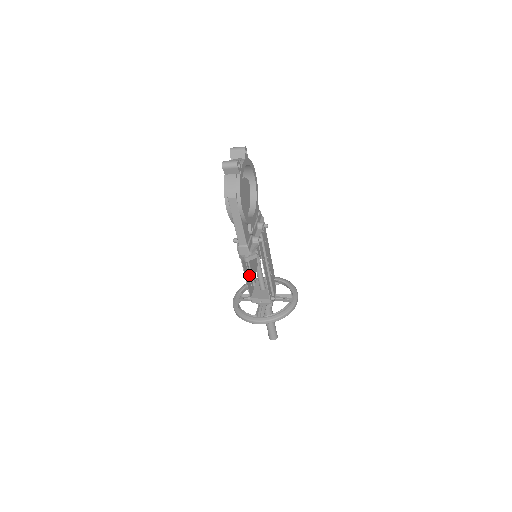
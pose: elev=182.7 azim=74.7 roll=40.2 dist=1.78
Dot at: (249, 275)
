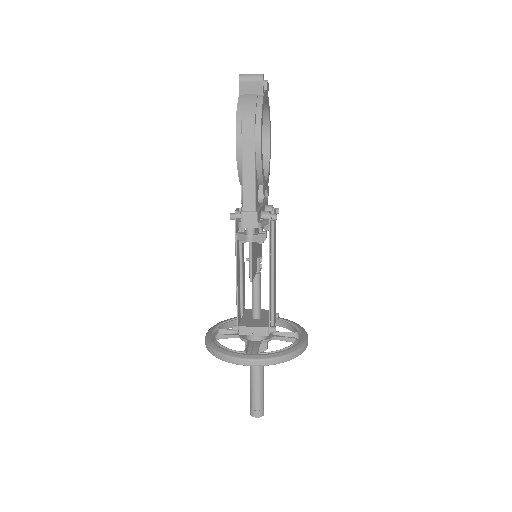
Dot at: occluded
